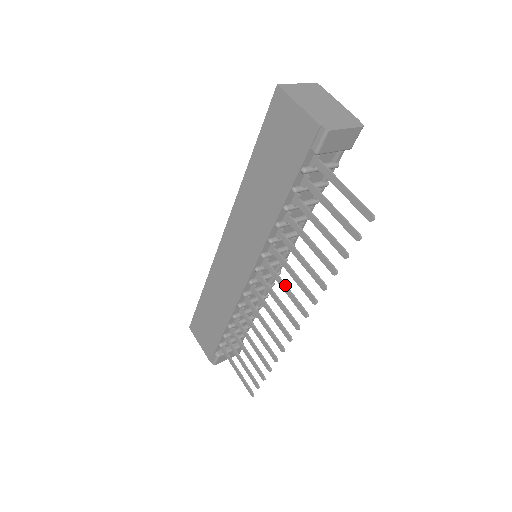
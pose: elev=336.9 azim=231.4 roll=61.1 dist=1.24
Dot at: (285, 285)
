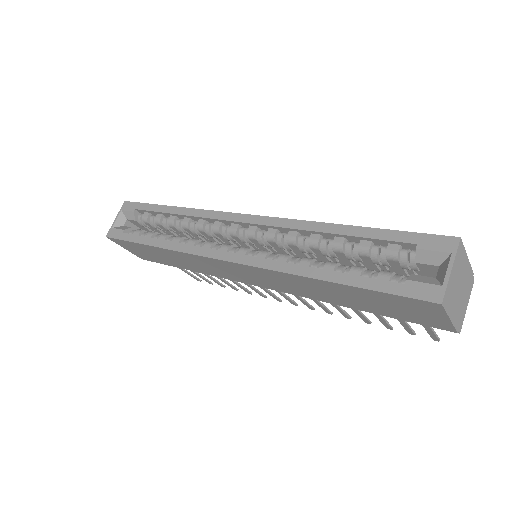
Dot at: (300, 297)
